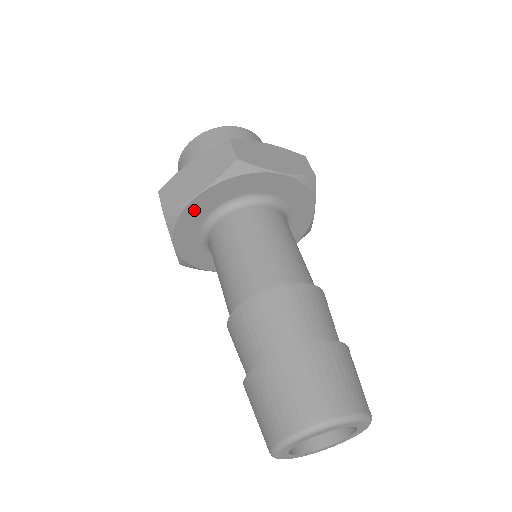
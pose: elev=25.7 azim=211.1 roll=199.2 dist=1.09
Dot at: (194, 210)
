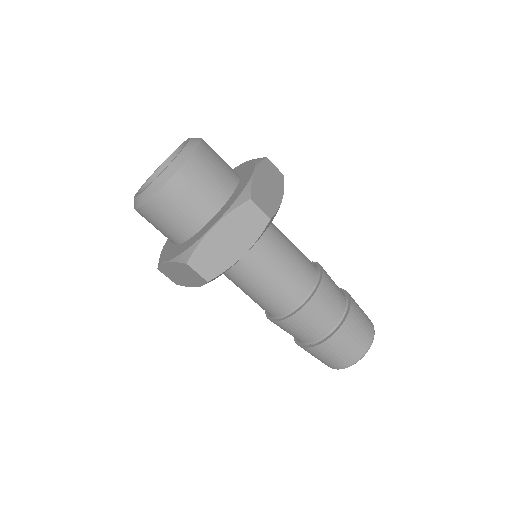
Dot at: occluded
